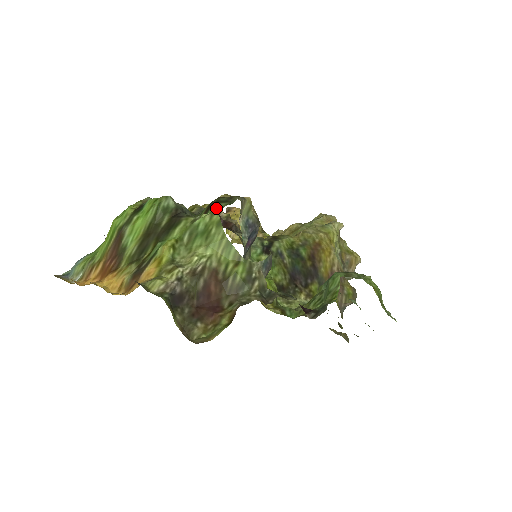
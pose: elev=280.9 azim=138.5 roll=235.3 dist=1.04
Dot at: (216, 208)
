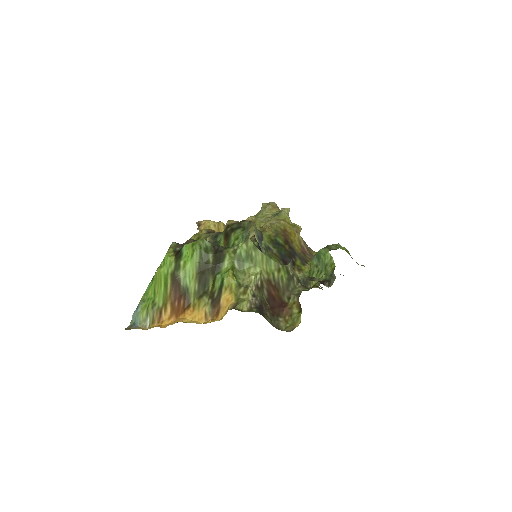
Dot at: (237, 235)
